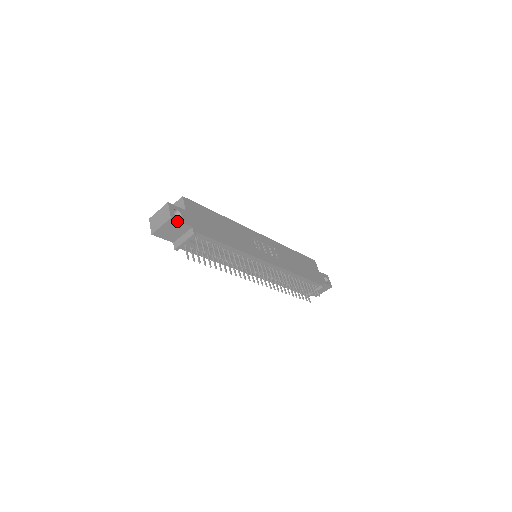
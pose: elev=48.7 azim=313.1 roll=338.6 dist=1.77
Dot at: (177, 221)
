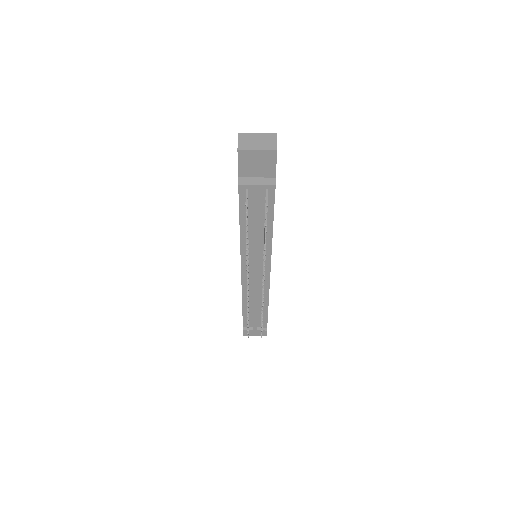
Dot at: (276, 159)
